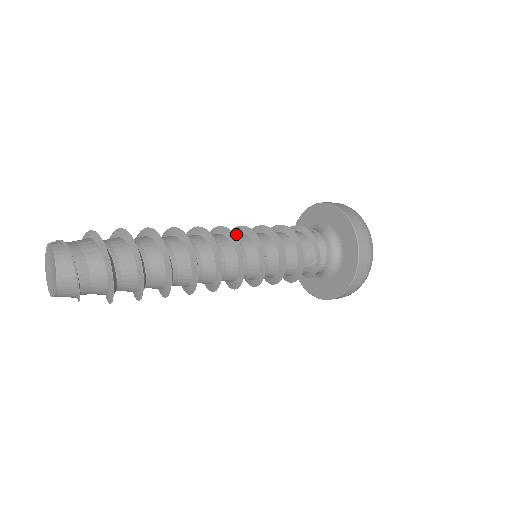
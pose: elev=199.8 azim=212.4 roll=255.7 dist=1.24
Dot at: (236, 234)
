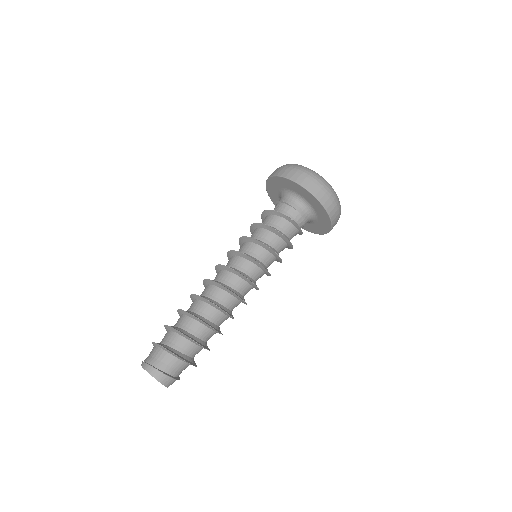
Dot at: (239, 260)
